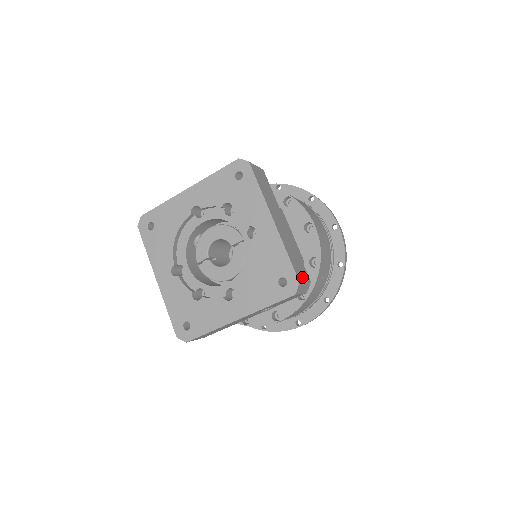
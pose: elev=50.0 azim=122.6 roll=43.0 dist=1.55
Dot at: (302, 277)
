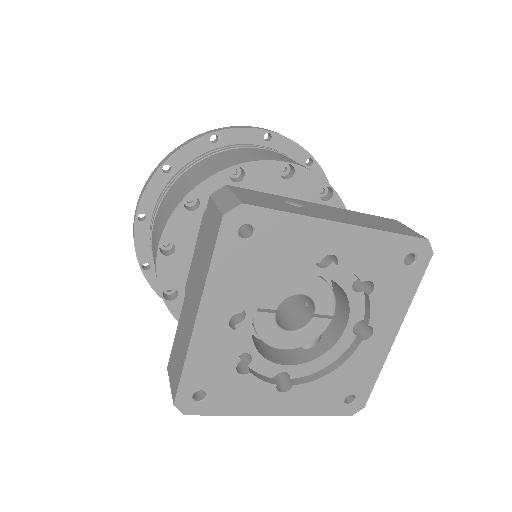
Dot at: occluded
